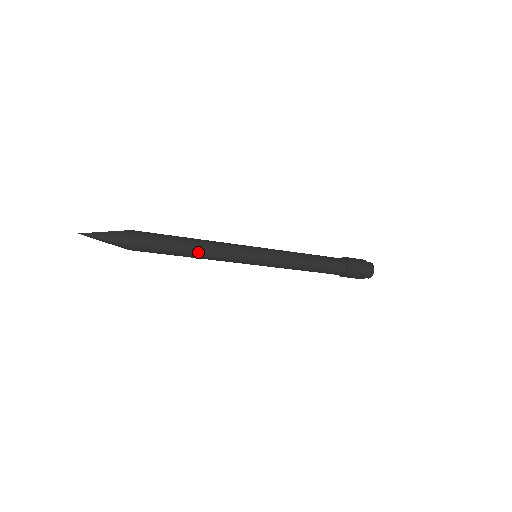
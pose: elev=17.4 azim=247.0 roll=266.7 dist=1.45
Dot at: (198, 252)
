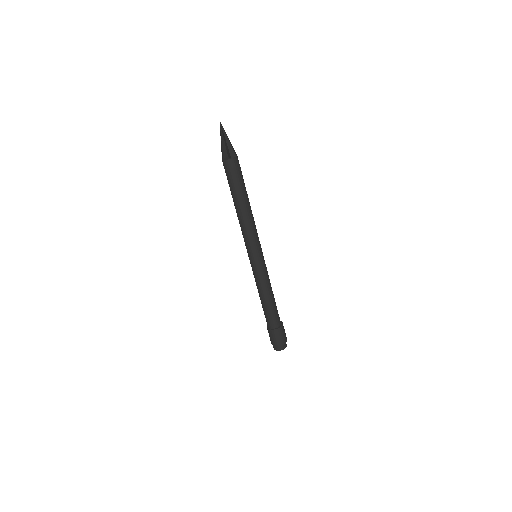
Dot at: (246, 211)
